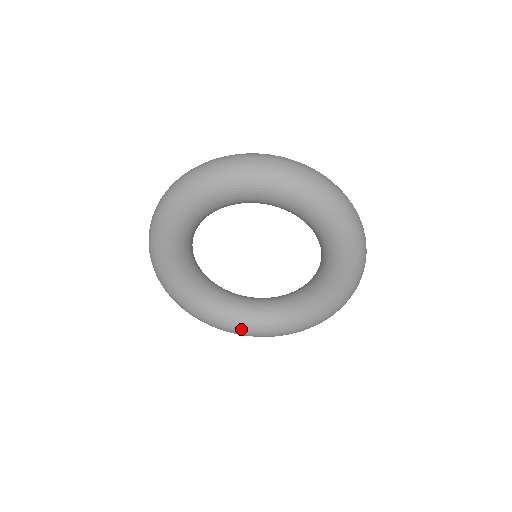
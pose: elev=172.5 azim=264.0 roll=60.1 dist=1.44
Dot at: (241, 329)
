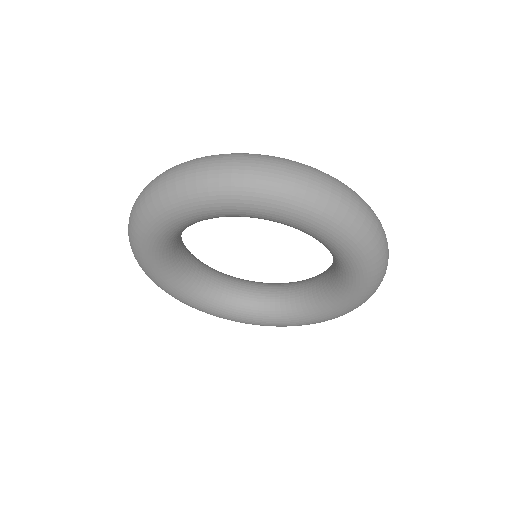
Dot at: (253, 322)
